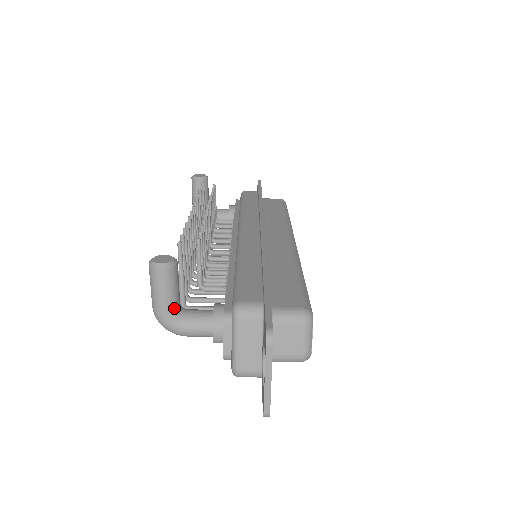
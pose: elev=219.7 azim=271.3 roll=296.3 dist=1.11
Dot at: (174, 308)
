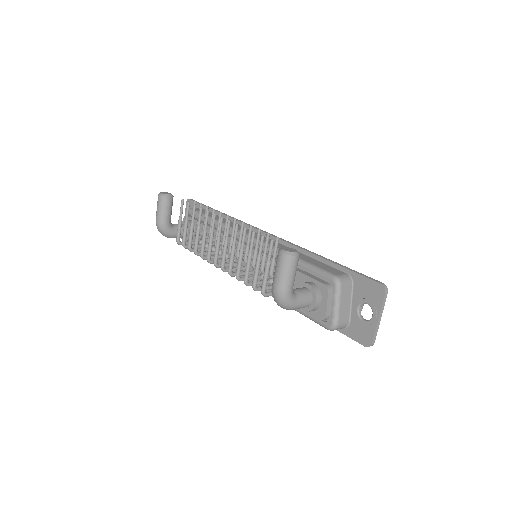
Dot at: occluded
